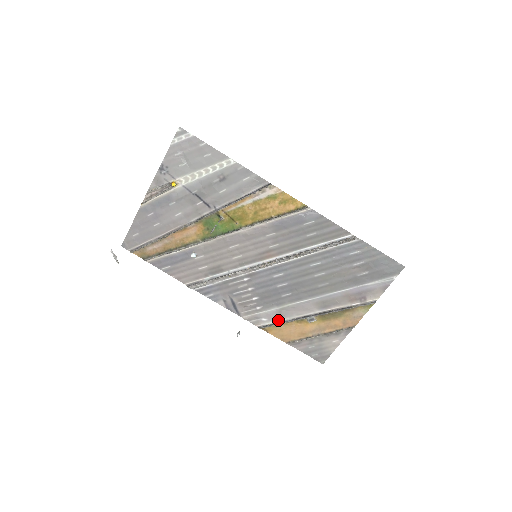
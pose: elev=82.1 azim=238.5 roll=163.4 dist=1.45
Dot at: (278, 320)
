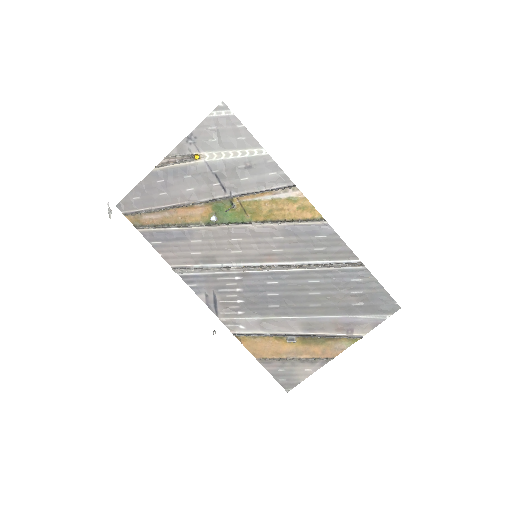
Dot at: (256, 331)
